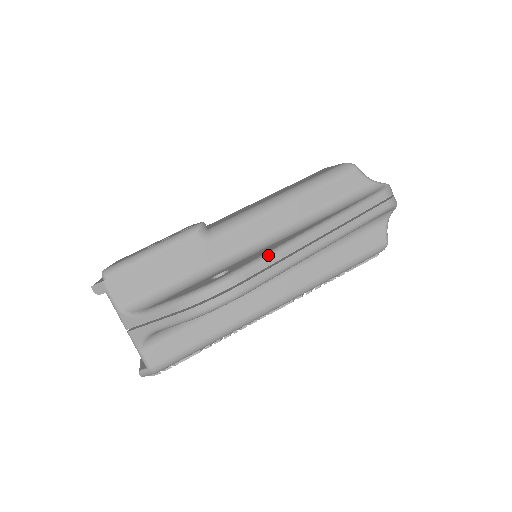
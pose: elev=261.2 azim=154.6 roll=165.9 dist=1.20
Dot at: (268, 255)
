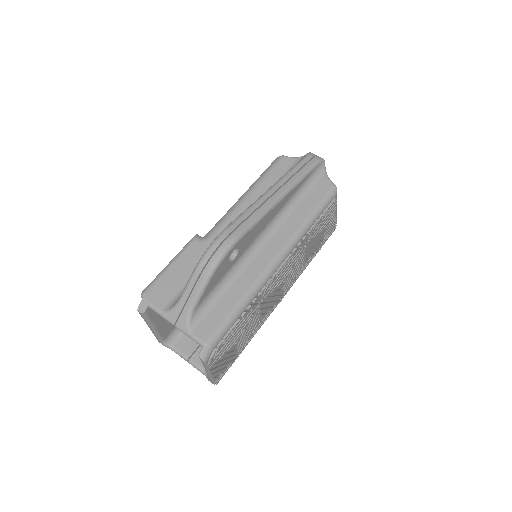
Dot at: (242, 213)
